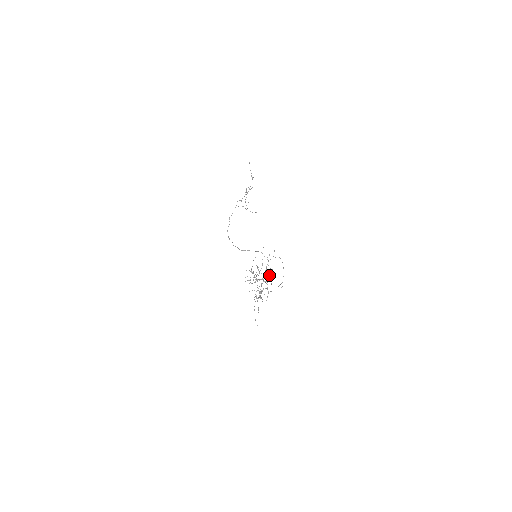
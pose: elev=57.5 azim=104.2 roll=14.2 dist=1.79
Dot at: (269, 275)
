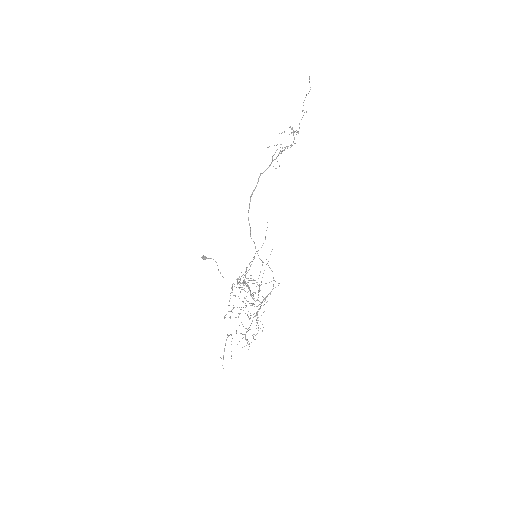
Dot at: (245, 276)
